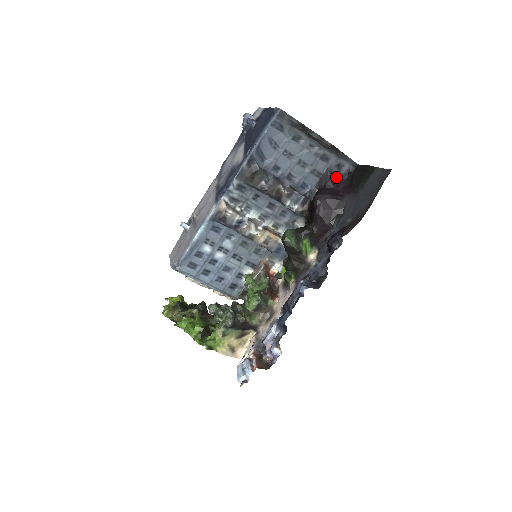
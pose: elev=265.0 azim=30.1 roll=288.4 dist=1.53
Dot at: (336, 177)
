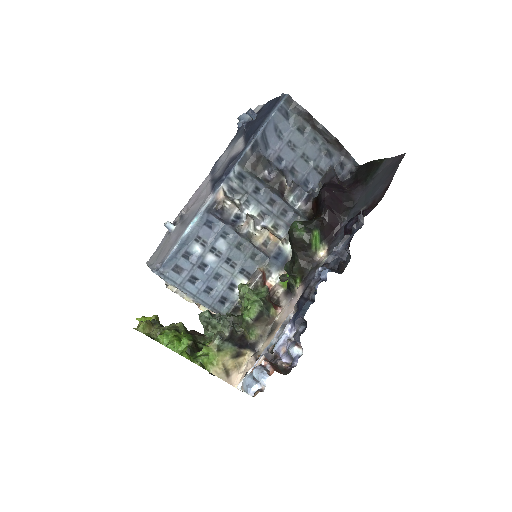
Dot at: (338, 177)
